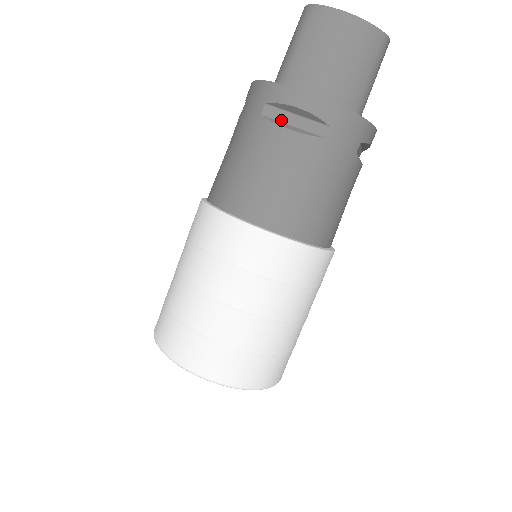
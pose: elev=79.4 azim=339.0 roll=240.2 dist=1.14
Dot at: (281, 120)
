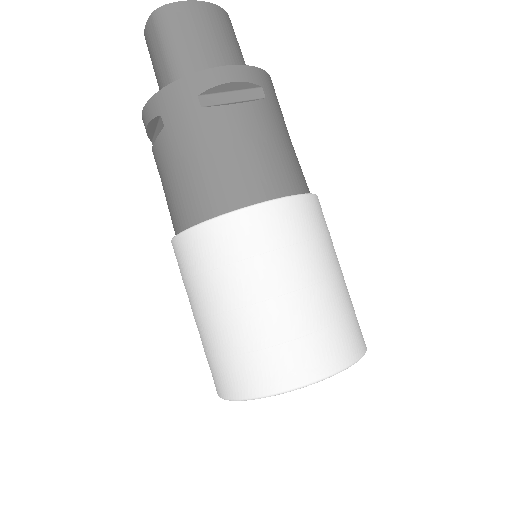
Dot at: (221, 103)
